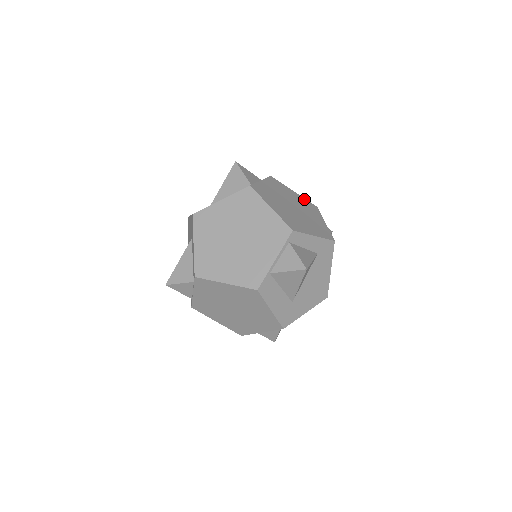
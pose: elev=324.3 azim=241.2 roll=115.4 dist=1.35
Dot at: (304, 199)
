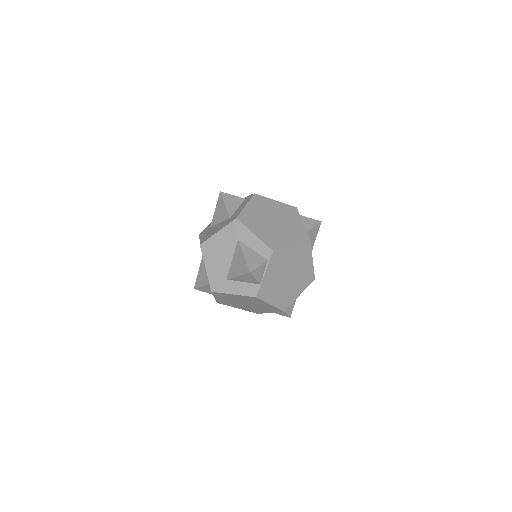
Dot at: occluded
